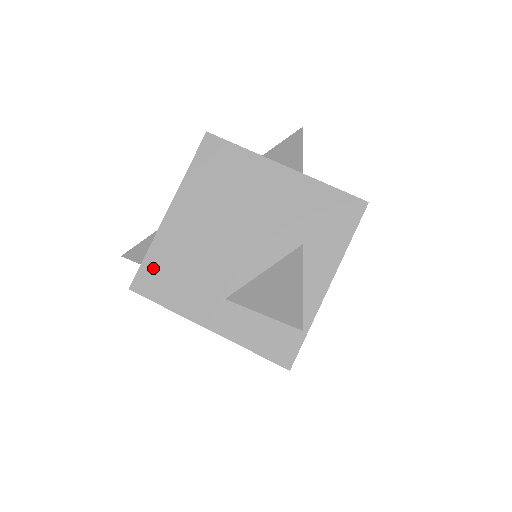
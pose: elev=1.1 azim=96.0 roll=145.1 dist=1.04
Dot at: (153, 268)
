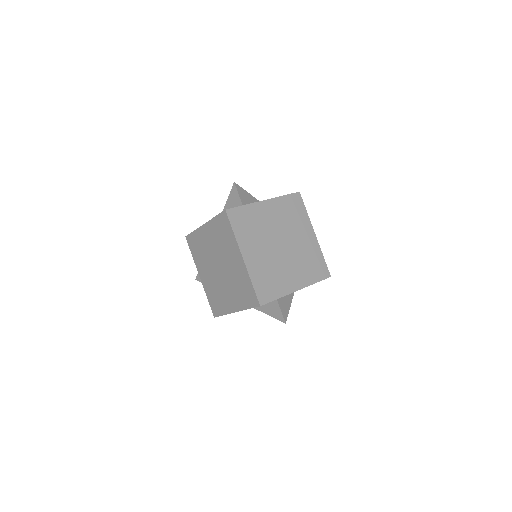
Dot at: occluded
